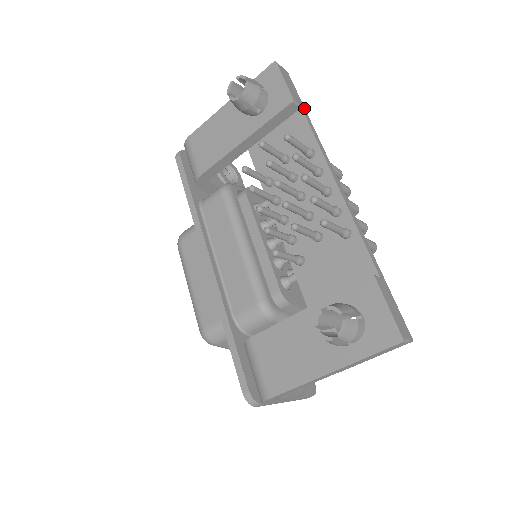
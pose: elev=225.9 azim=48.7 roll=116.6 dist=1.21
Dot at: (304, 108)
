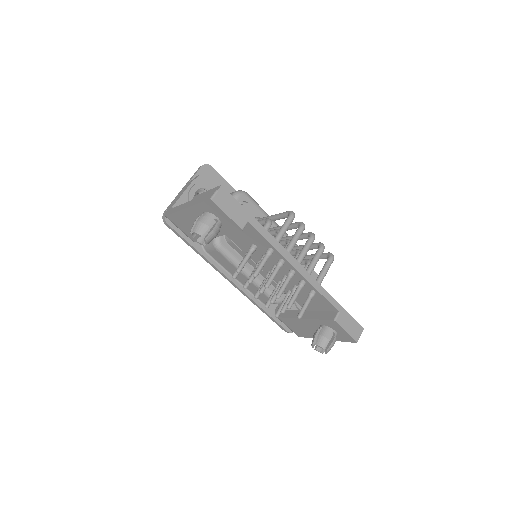
Dot at: (250, 215)
